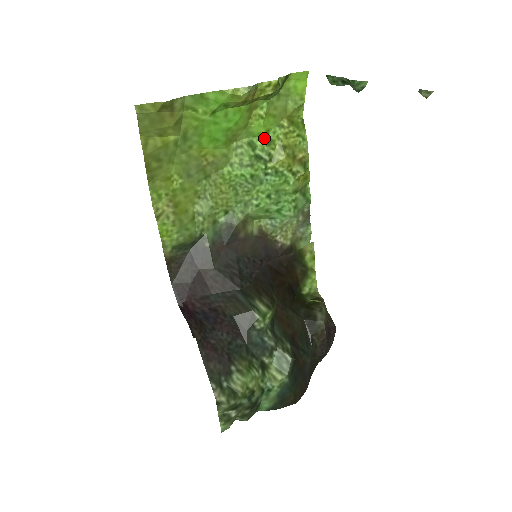
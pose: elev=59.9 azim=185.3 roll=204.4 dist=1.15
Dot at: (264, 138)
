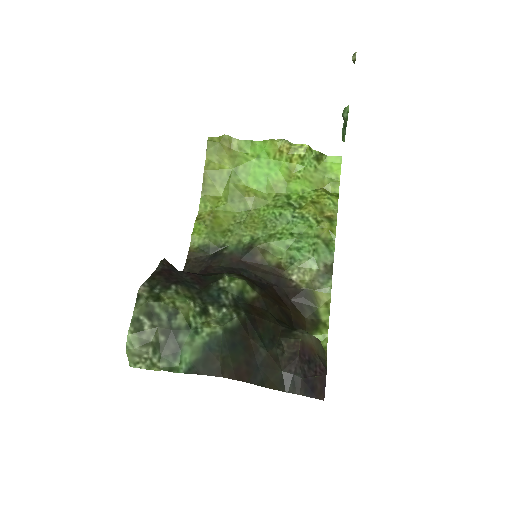
Dot at: (299, 195)
